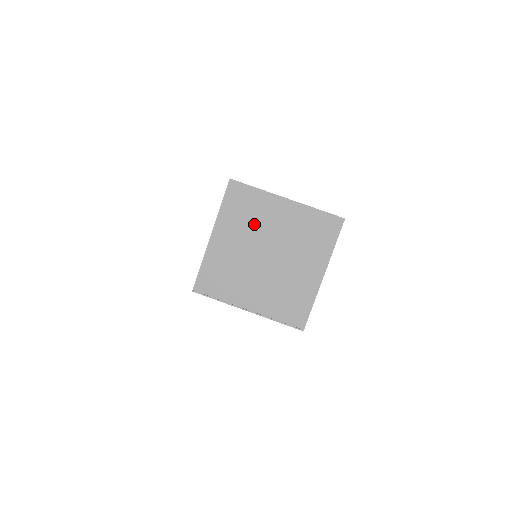
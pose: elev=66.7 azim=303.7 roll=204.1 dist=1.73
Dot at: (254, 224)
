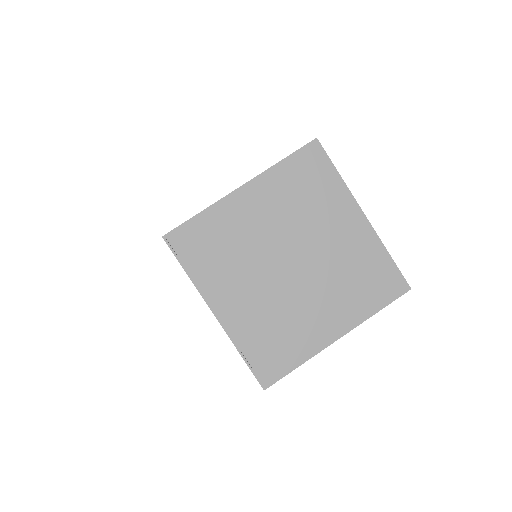
Dot at: (304, 214)
